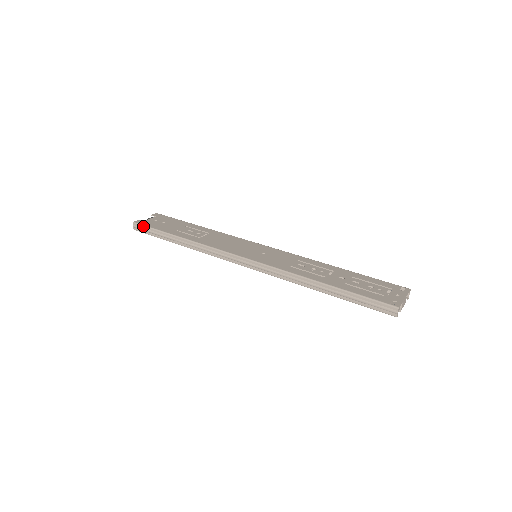
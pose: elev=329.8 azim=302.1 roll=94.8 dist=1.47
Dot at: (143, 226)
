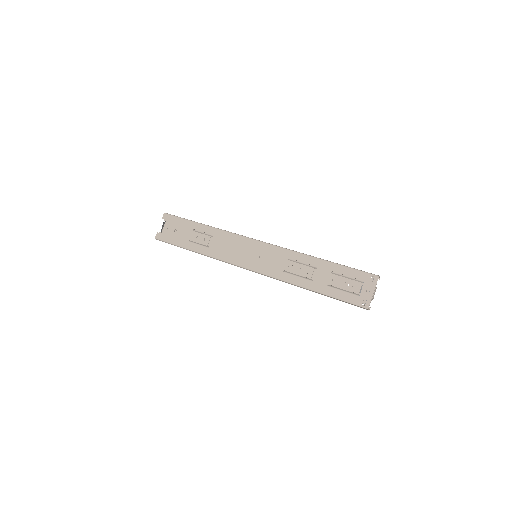
Dot at: occluded
